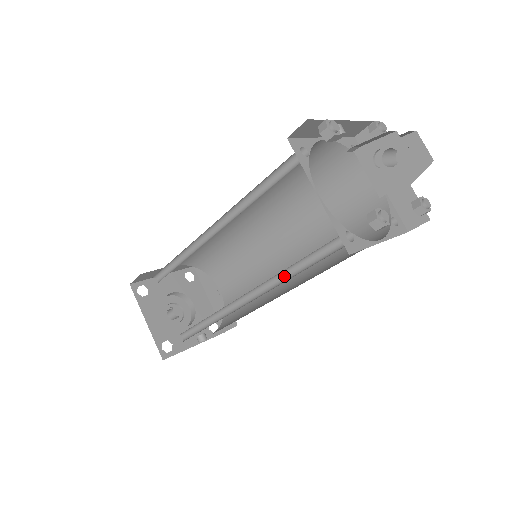
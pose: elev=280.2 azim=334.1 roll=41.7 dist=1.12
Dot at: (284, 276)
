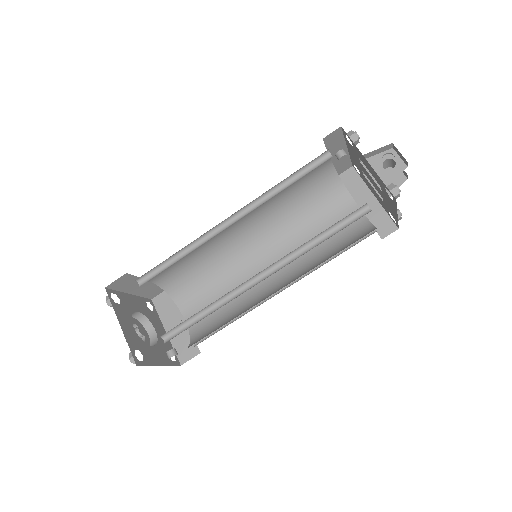
Dot at: (303, 251)
